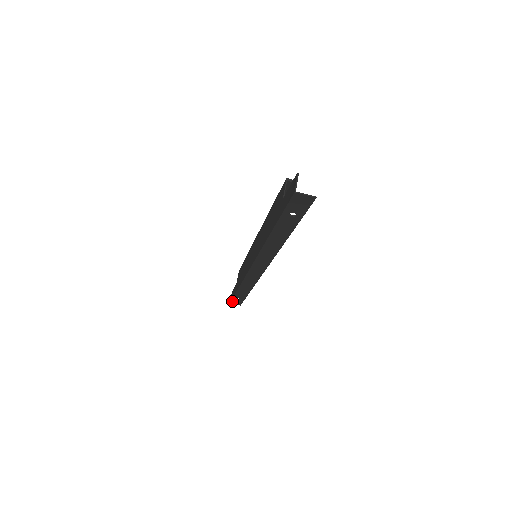
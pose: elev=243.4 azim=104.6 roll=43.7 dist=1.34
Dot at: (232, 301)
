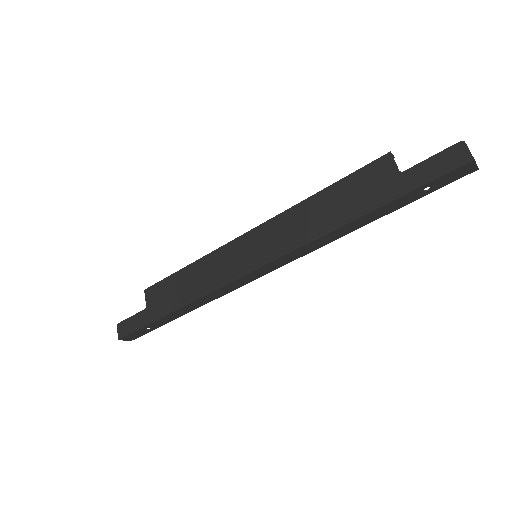
Dot at: (128, 335)
